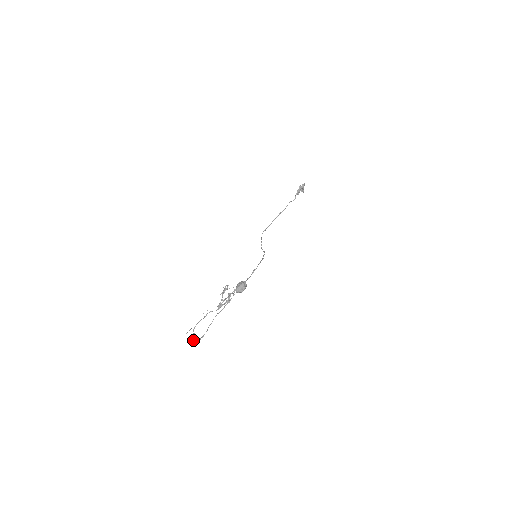
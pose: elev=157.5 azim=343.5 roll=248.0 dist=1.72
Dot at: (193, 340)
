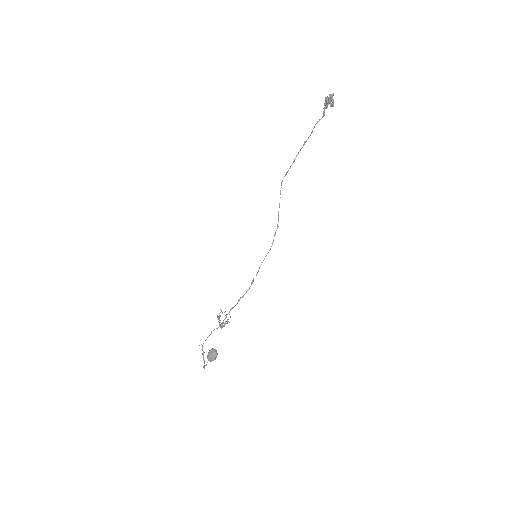
Dot at: (203, 359)
